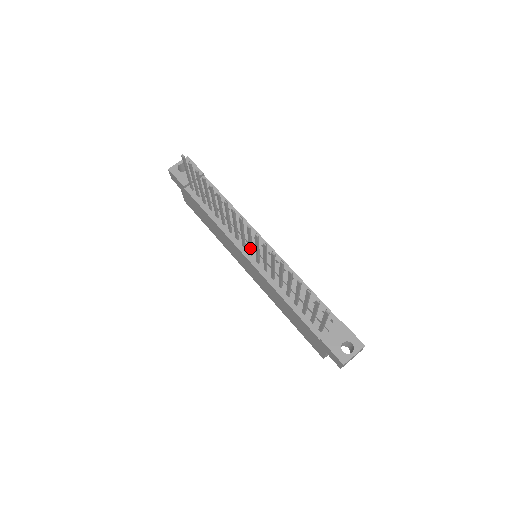
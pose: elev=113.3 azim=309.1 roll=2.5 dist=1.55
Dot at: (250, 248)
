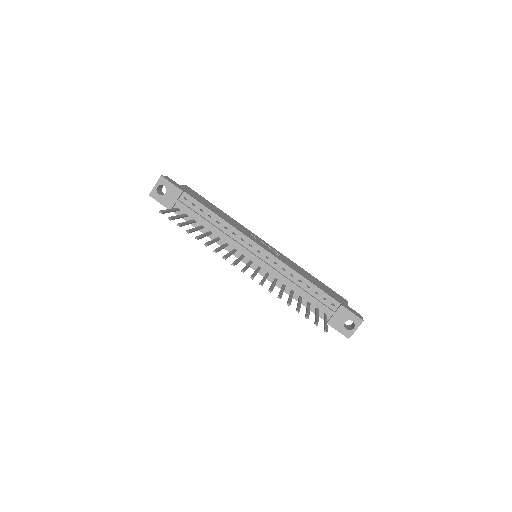
Dot at: occluded
